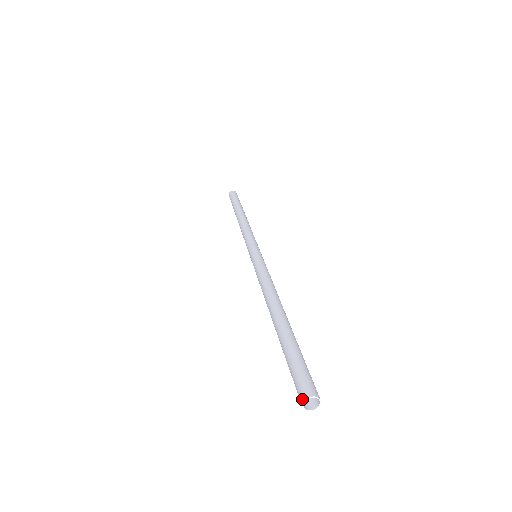
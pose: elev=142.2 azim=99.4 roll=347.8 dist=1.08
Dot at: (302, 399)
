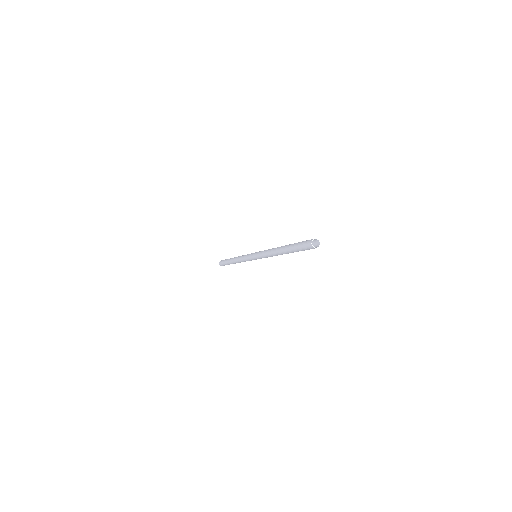
Dot at: (311, 242)
